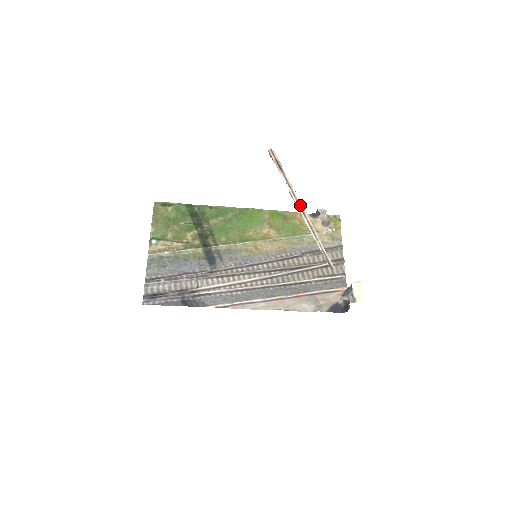
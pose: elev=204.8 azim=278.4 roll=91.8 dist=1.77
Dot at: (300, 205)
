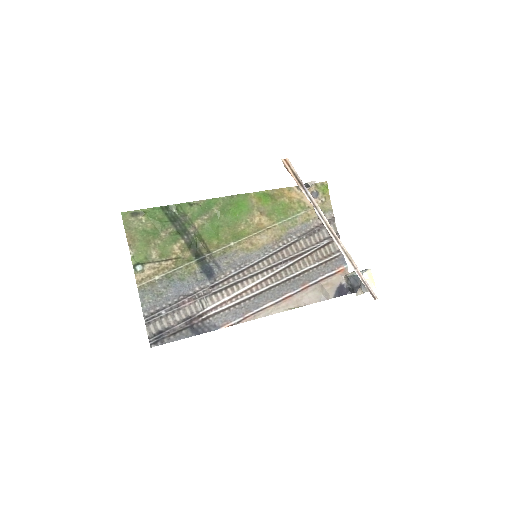
Dot at: (331, 229)
